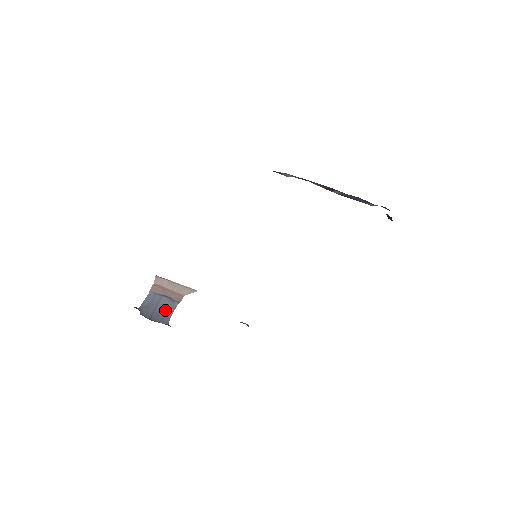
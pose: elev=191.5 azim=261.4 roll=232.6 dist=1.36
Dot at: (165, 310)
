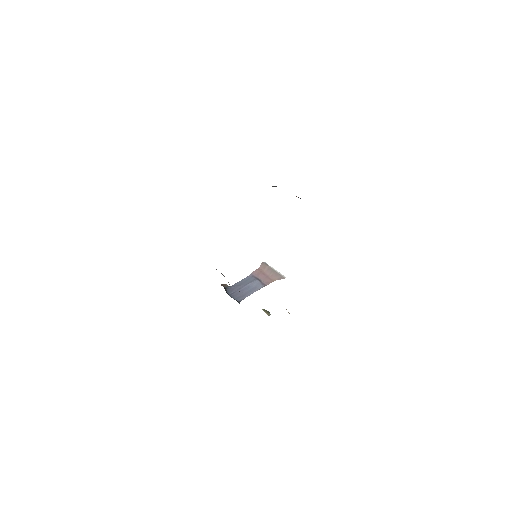
Dot at: (248, 290)
